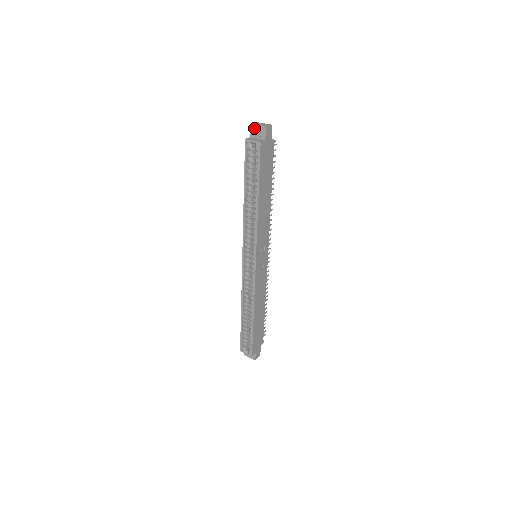
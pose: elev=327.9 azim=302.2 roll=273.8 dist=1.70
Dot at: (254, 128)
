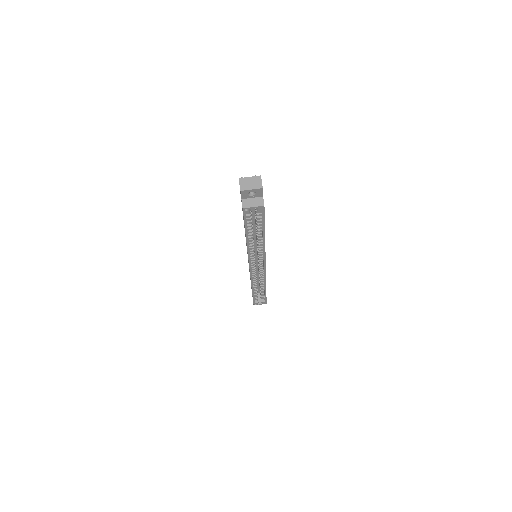
Dot at: (246, 192)
